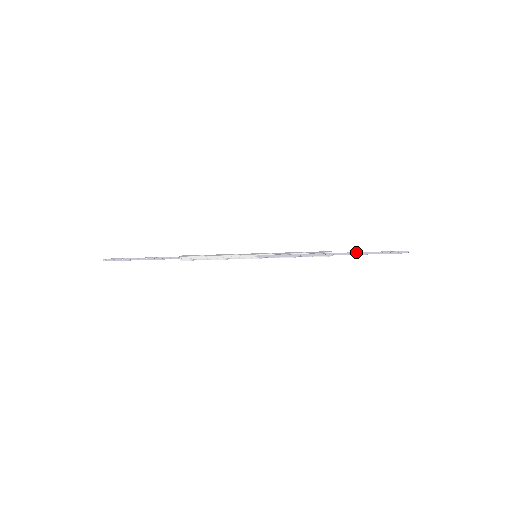
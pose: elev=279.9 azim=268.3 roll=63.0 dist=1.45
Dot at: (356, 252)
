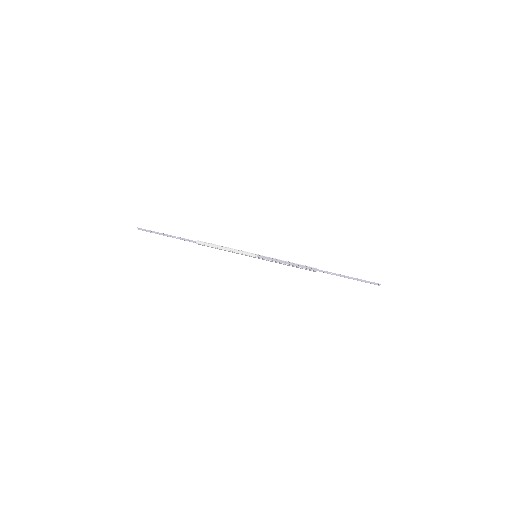
Dot at: (337, 274)
